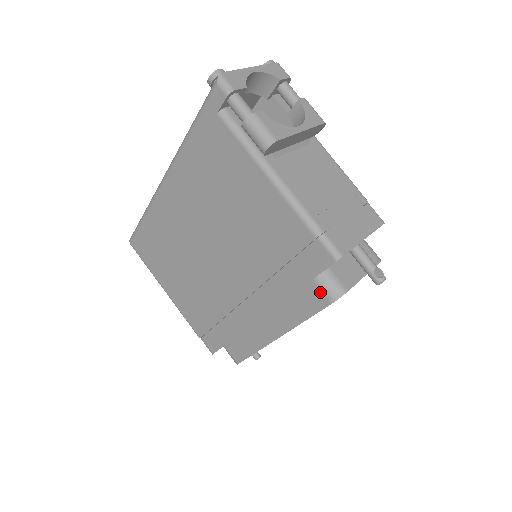
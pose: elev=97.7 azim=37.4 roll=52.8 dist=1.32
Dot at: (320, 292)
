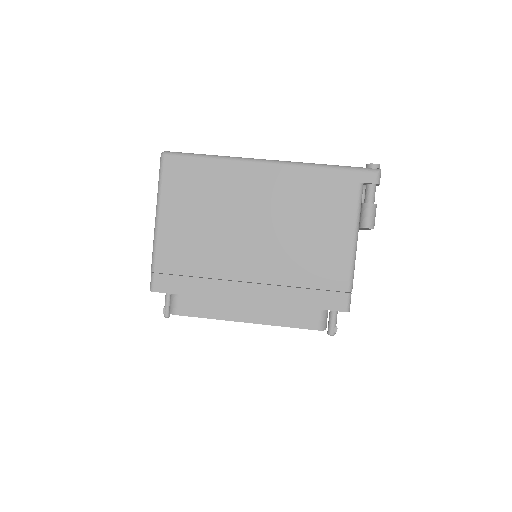
Dot at: (316, 319)
